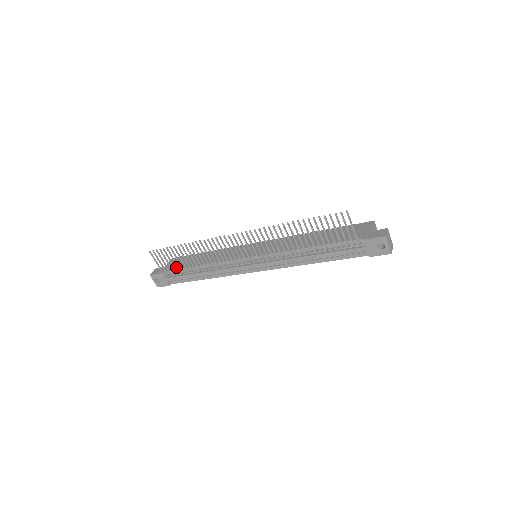
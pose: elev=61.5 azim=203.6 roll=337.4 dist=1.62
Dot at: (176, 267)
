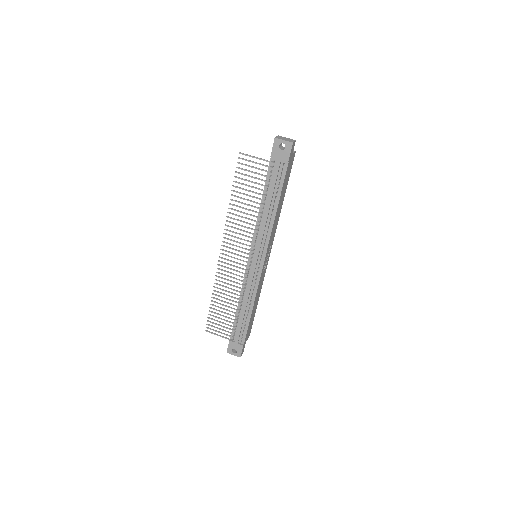
Dot at: occluded
